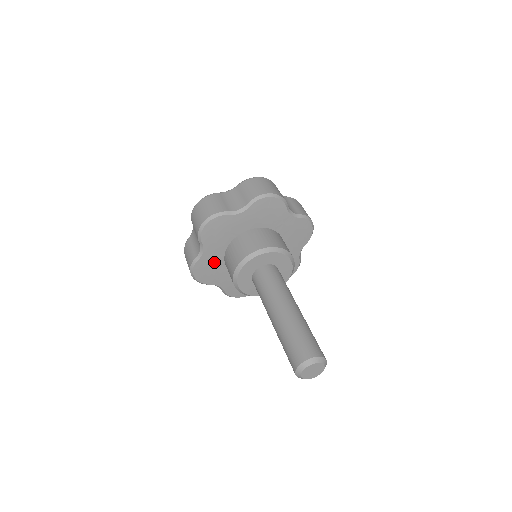
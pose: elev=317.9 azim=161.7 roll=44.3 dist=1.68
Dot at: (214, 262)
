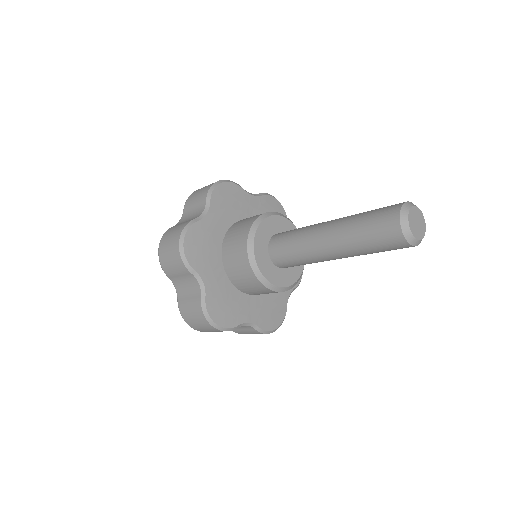
Dot at: (222, 290)
